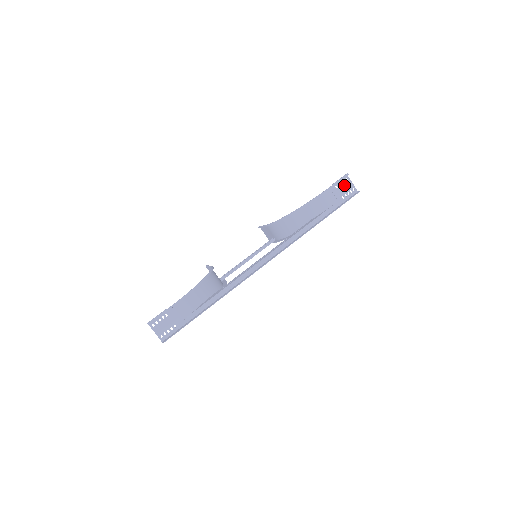
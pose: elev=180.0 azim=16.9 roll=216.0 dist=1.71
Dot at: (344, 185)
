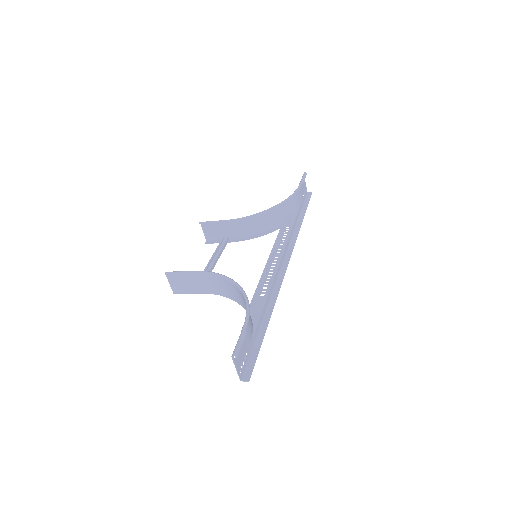
Dot at: (303, 184)
